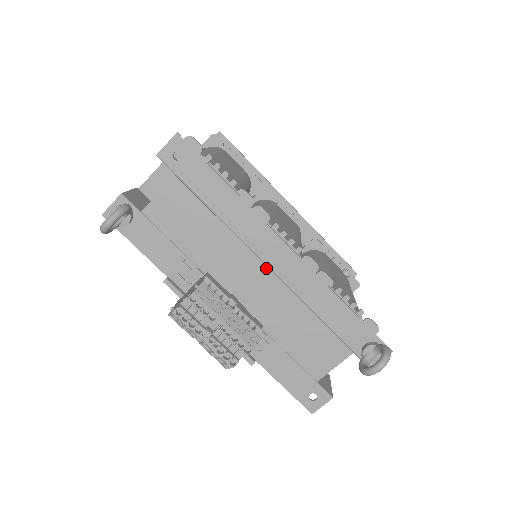
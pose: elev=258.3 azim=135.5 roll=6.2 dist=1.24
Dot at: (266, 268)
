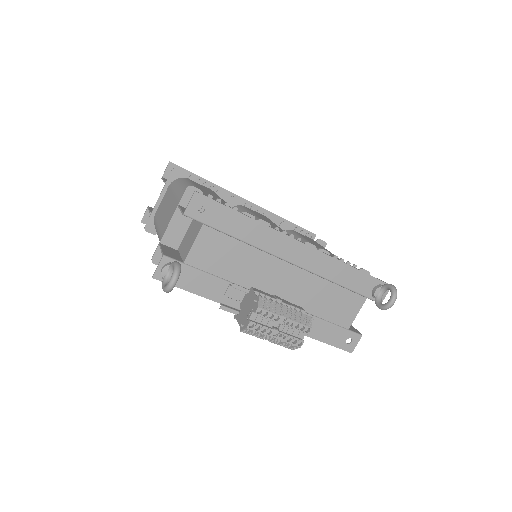
Dot at: (291, 265)
